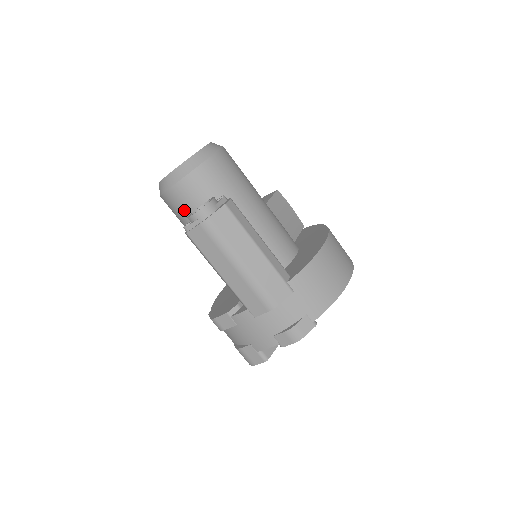
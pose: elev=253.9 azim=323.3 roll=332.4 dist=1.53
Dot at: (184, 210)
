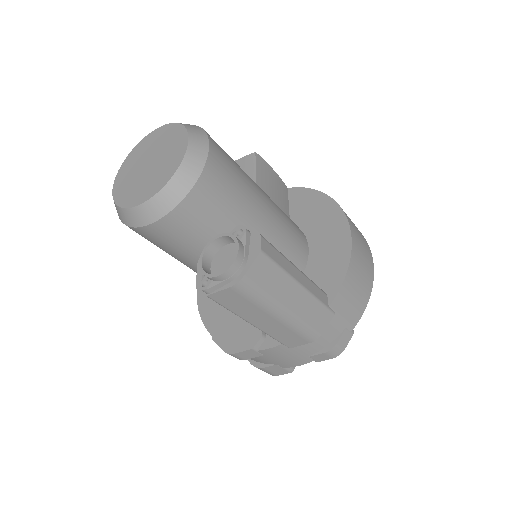
Dot at: (174, 244)
